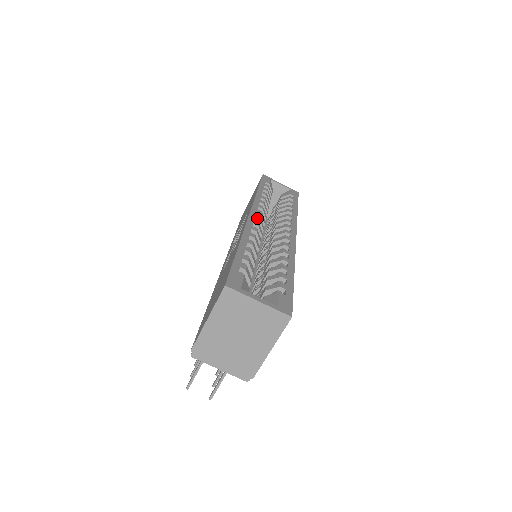
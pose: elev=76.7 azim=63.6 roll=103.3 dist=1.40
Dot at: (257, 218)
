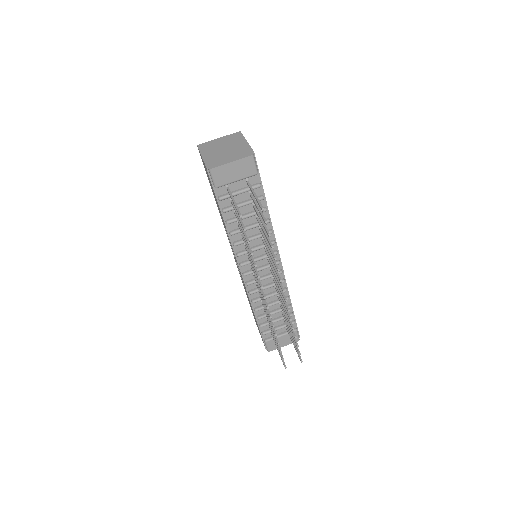
Dot at: occluded
